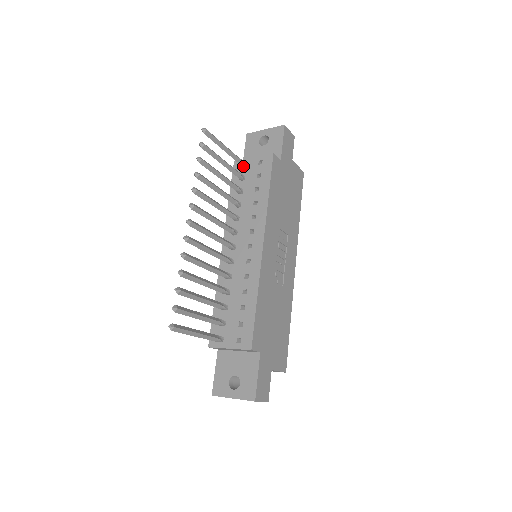
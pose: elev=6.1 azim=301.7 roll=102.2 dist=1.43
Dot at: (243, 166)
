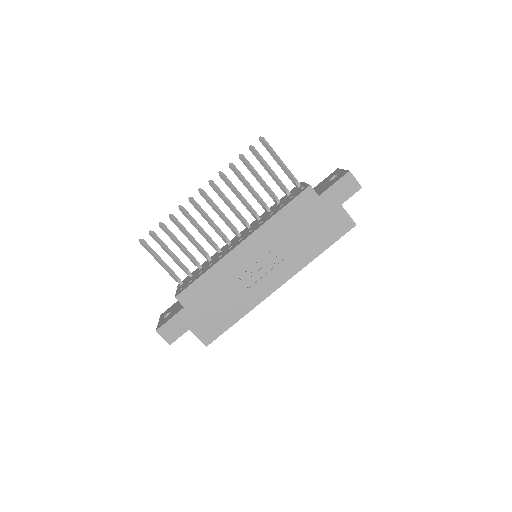
Dot at: (297, 186)
